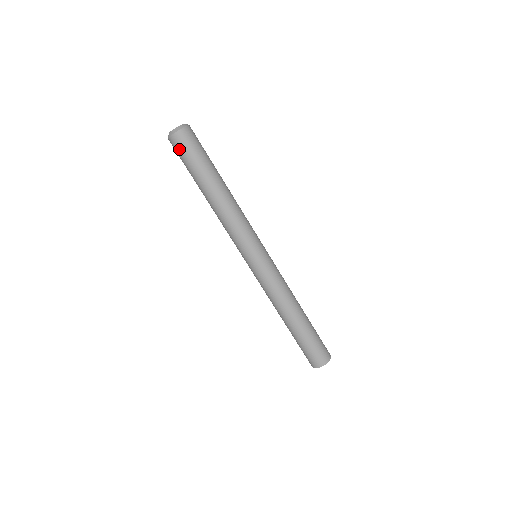
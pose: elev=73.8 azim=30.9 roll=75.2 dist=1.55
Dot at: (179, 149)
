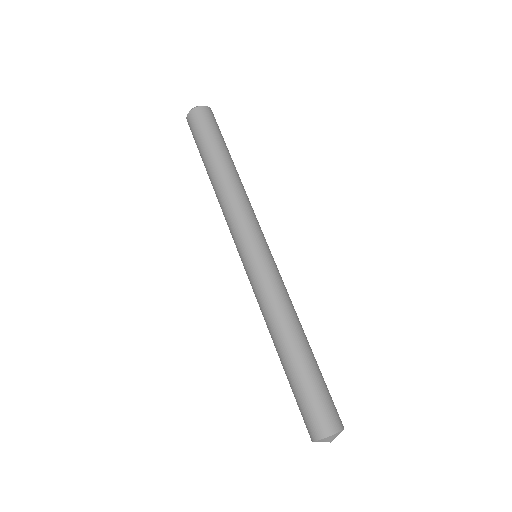
Dot at: (193, 125)
